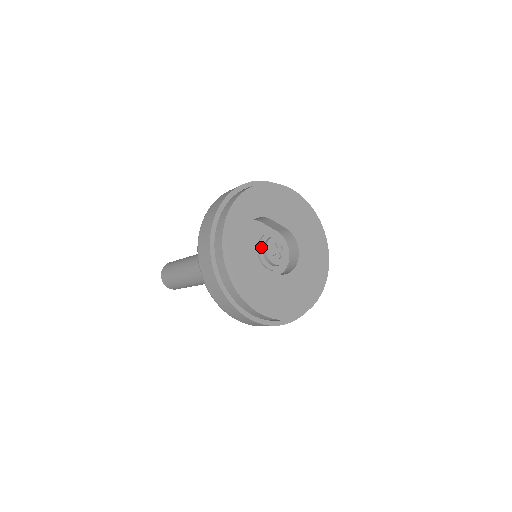
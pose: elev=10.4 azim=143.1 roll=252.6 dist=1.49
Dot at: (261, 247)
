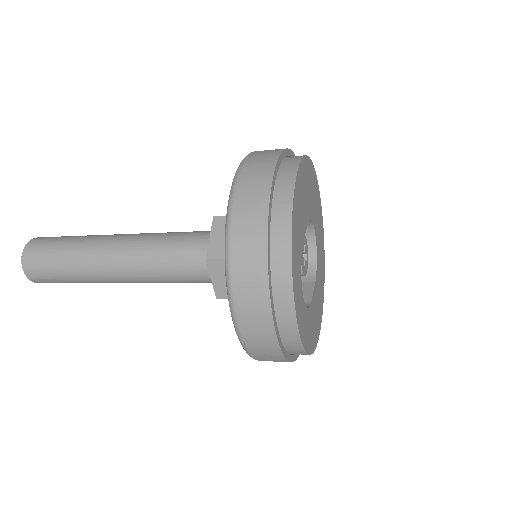
Dot at: occluded
